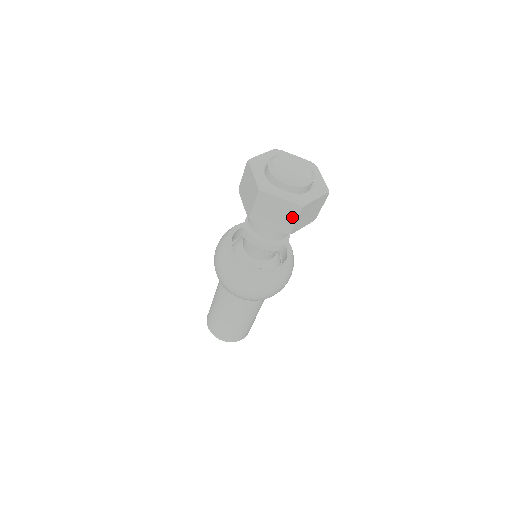
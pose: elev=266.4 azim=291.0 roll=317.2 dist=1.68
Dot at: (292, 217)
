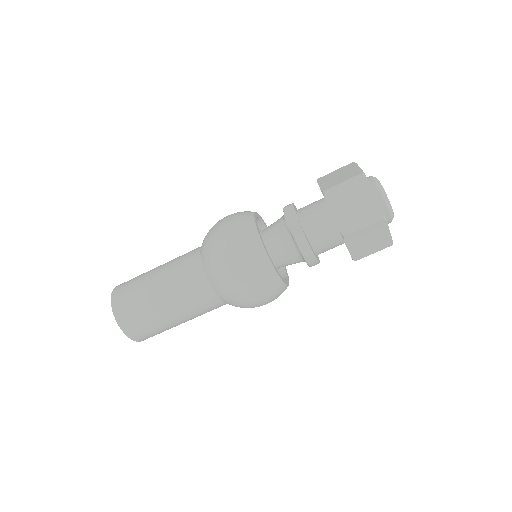
Dot at: (376, 249)
